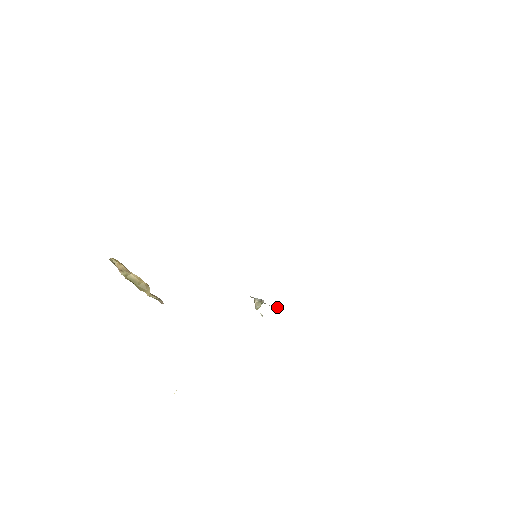
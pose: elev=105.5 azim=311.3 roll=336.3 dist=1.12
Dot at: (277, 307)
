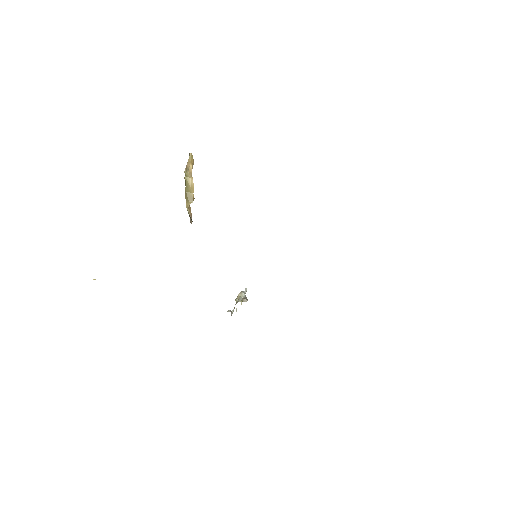
Dot at: (230, 311)
